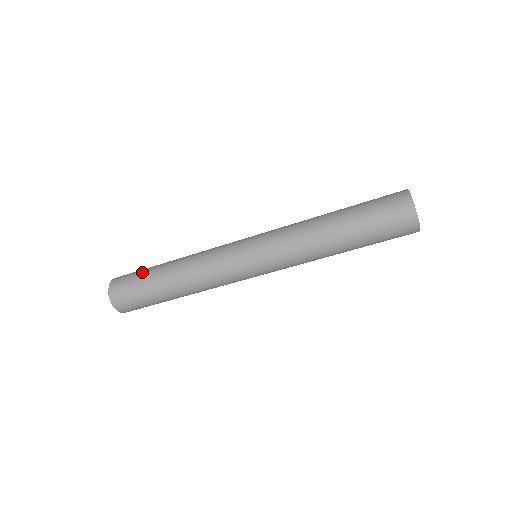
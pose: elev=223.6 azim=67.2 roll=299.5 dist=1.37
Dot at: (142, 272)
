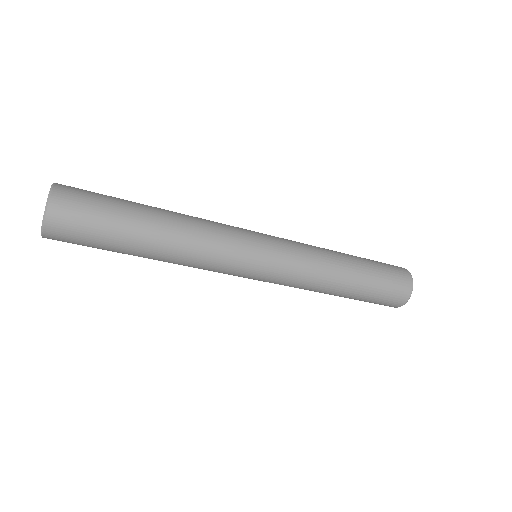
Dot at: (111, 215)
